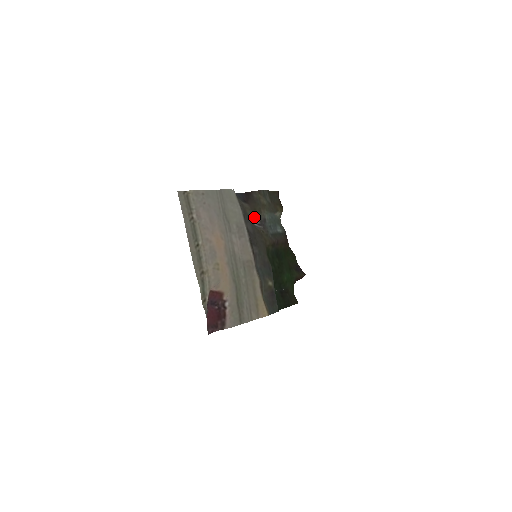
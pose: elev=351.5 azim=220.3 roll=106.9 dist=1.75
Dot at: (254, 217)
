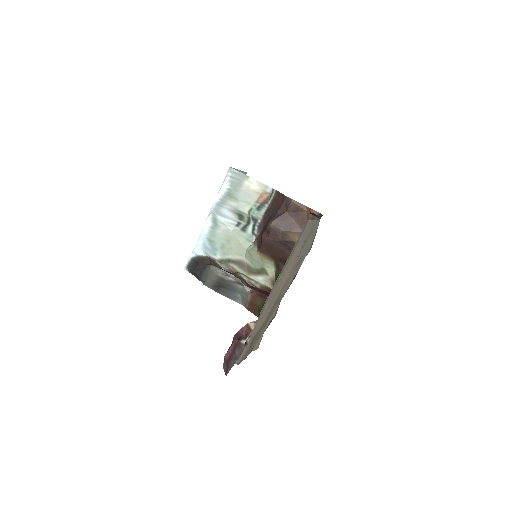
Dot at: occluded
